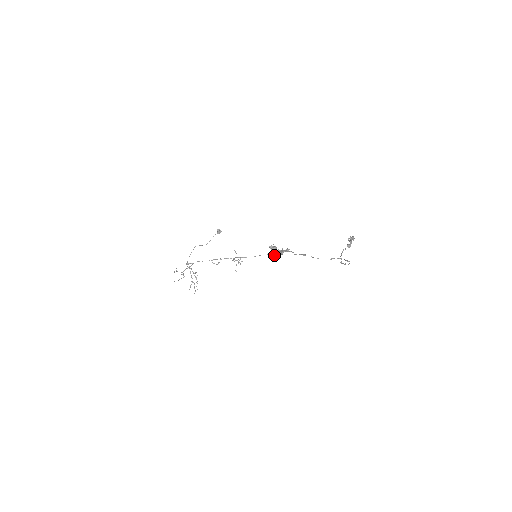
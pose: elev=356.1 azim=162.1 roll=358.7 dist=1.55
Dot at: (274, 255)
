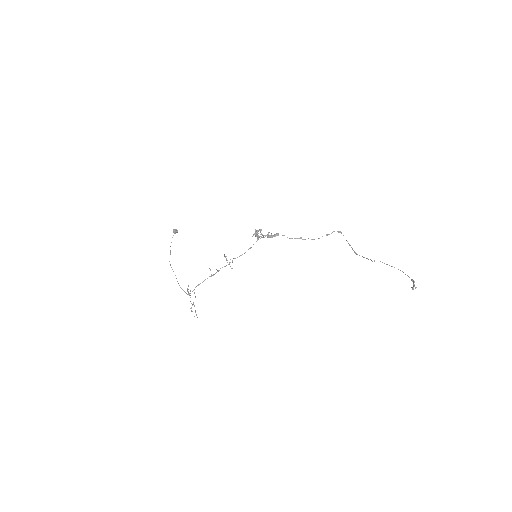
Dot at: occluded
